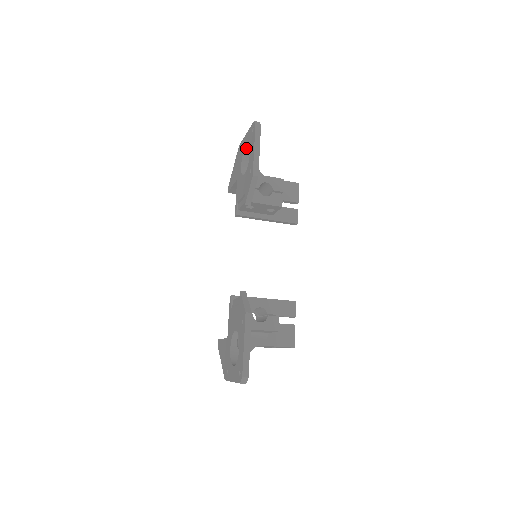
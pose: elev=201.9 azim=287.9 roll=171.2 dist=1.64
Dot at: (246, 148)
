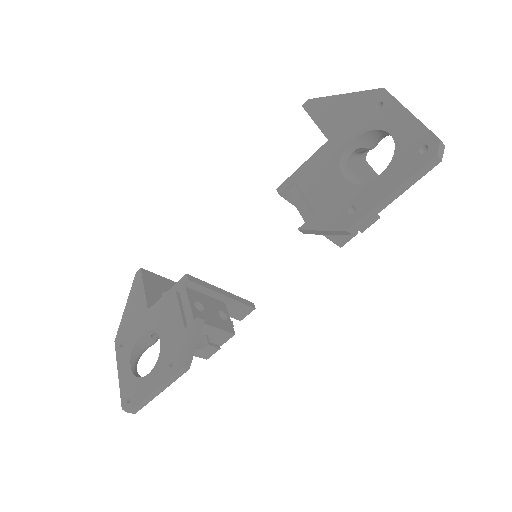
Dot at: (386, 131)
